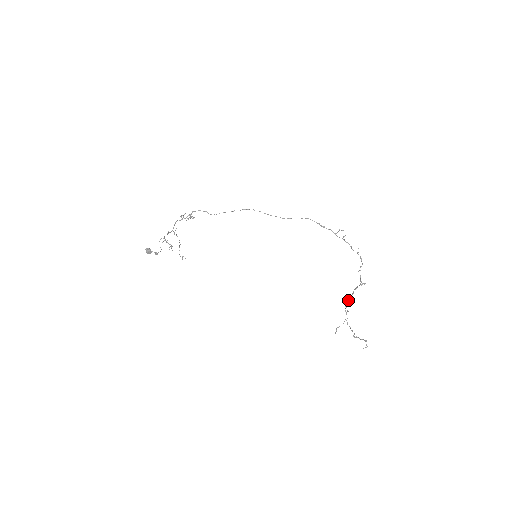
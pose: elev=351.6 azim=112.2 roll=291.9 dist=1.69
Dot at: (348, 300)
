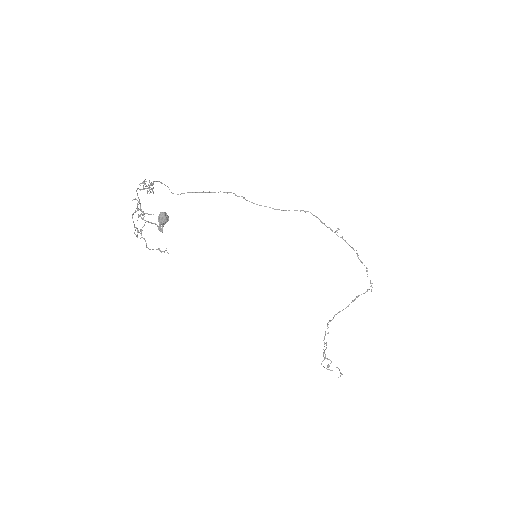
Dot at: (333, 317)
